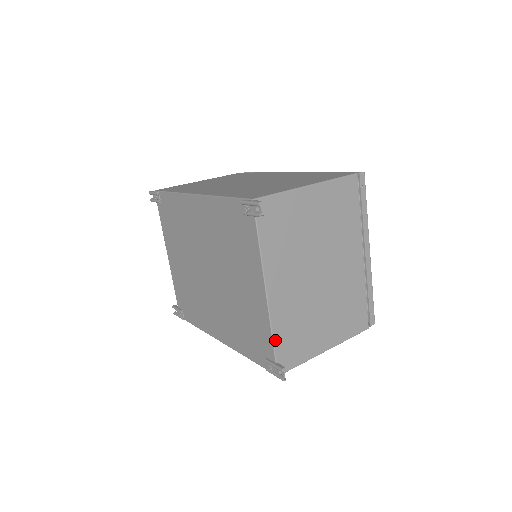
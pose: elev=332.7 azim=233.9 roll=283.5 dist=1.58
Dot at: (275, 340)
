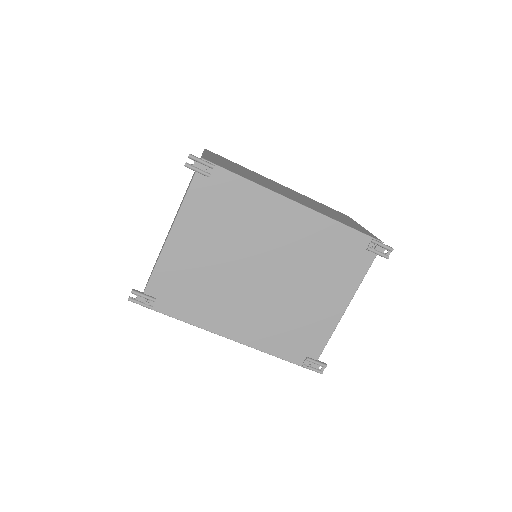
Dot at: (326, 343)
